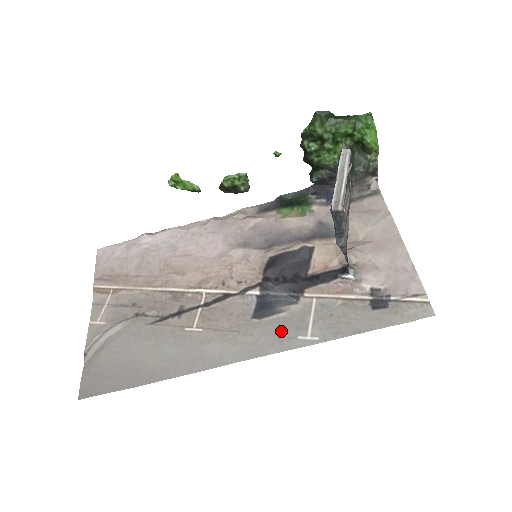
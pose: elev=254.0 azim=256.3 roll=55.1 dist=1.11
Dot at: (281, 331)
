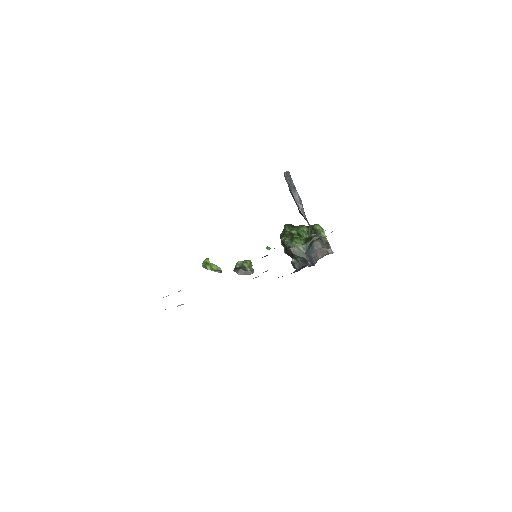
Dot at: occluded
